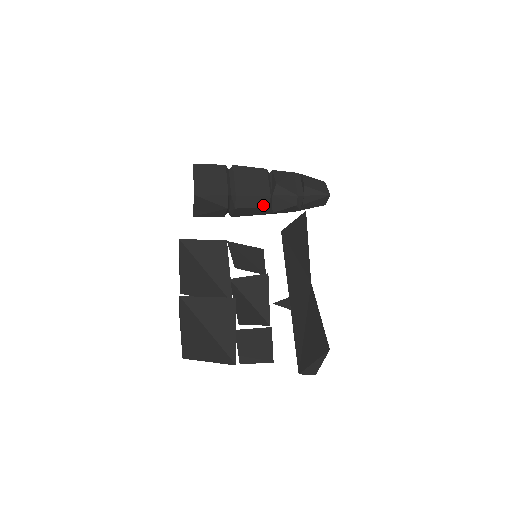
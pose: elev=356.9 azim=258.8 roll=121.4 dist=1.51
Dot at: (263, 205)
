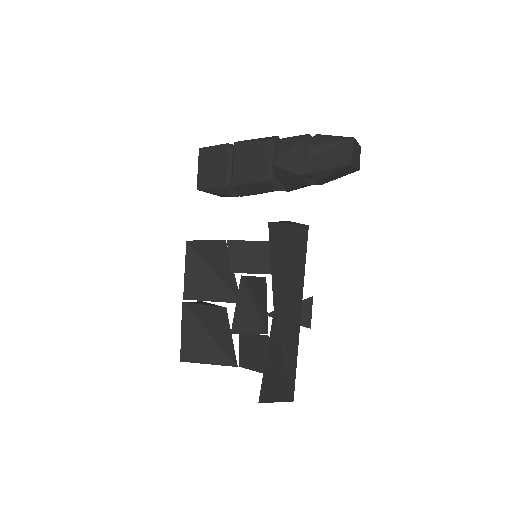
Dot at: (267, 190)
